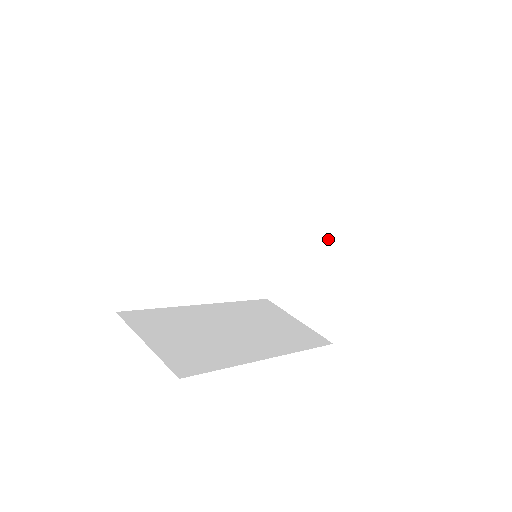
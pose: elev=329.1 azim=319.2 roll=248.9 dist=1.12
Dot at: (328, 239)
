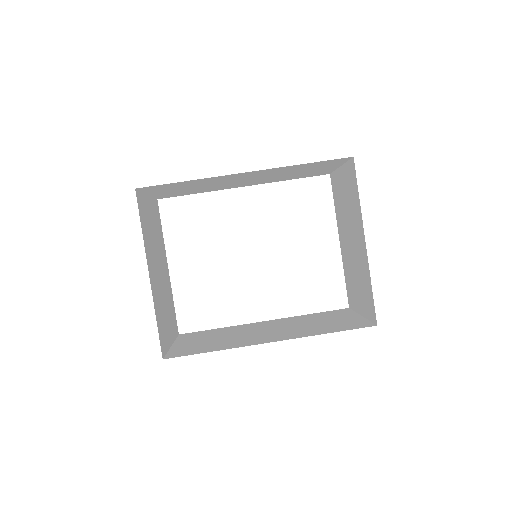
Dot at: (348, 220)
